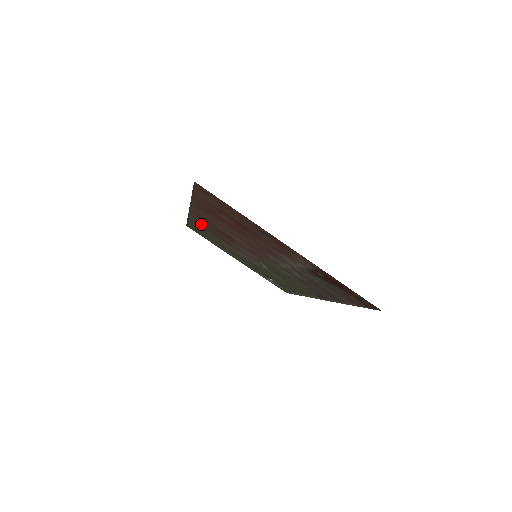
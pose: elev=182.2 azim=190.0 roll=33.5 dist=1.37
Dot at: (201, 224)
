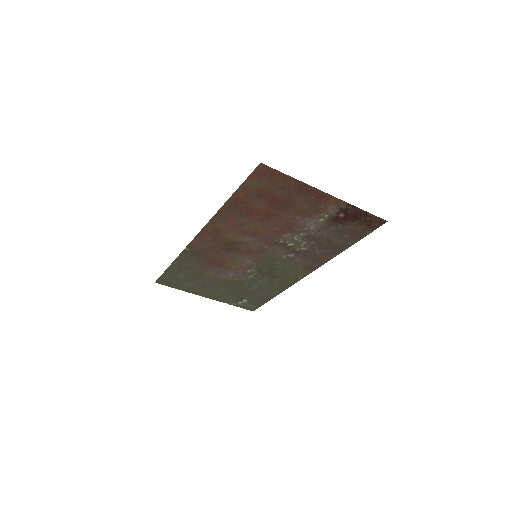
Dot at: (197, 253)
